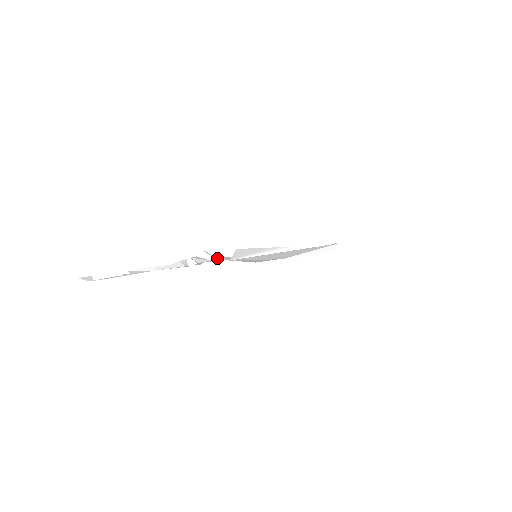
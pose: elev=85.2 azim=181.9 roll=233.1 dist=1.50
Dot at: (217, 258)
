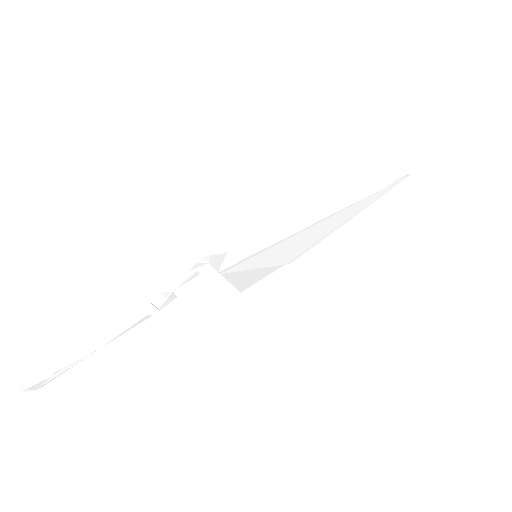
Dot at: (209, 259)
